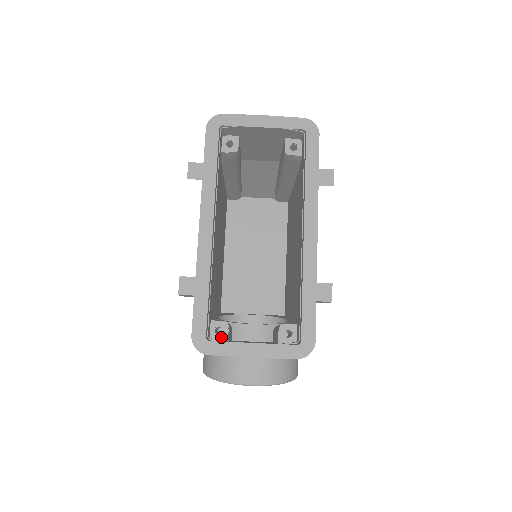
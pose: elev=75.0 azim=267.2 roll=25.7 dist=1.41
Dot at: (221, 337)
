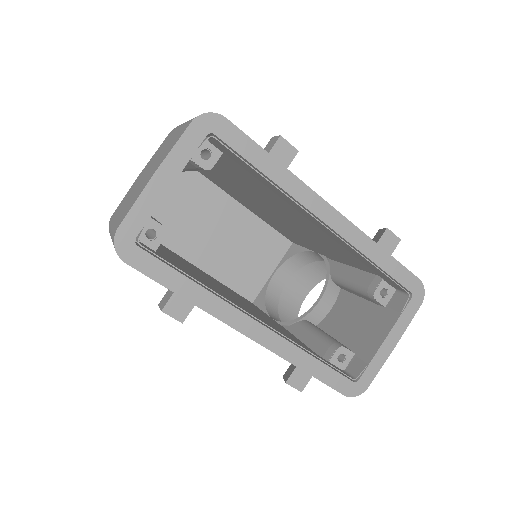
Dot at: (348, 359)
